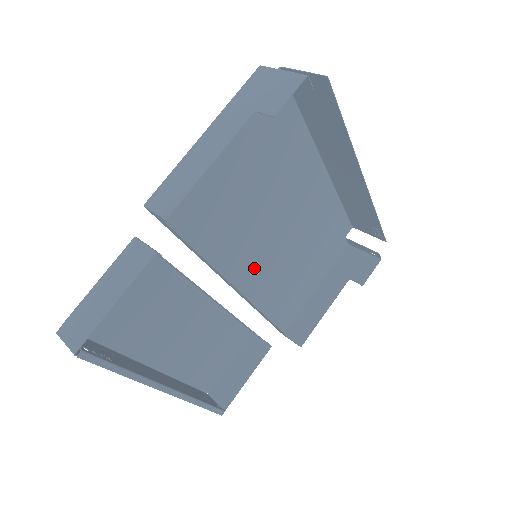
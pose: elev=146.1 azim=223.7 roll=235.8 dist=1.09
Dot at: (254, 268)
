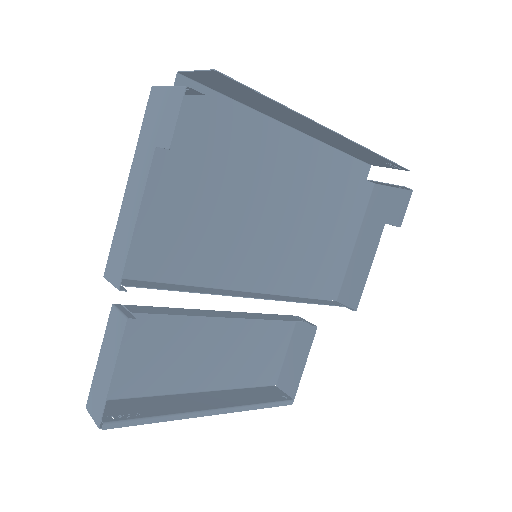
Dot at: (264, 264)
